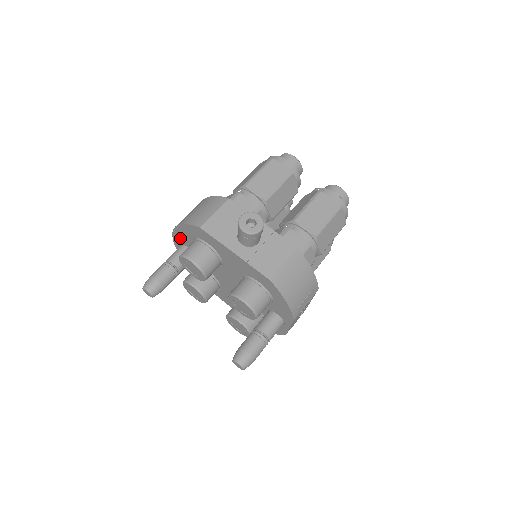
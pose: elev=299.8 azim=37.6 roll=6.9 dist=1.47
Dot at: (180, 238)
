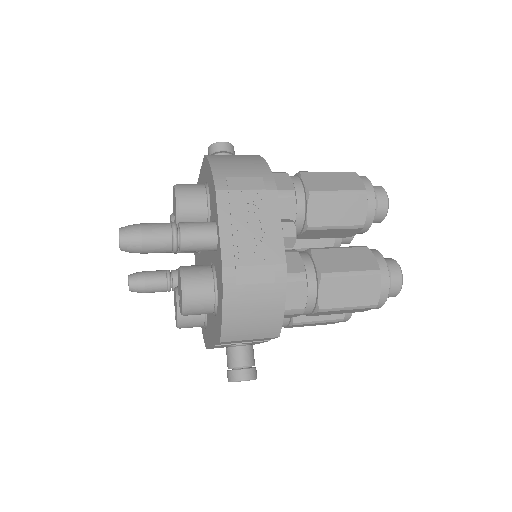
Dot at: (196, 262)
